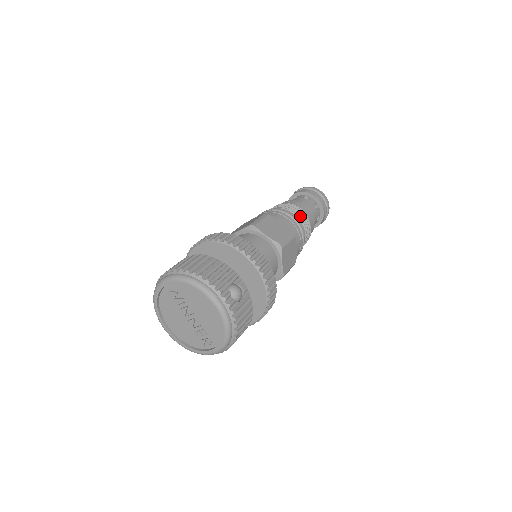
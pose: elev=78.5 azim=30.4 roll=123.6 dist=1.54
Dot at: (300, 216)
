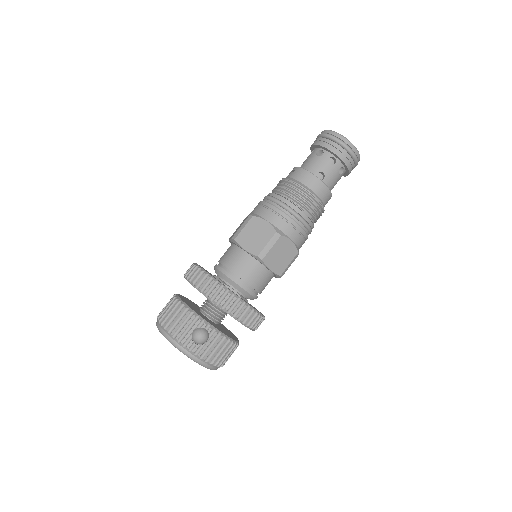
Dot at: (297, 197)
